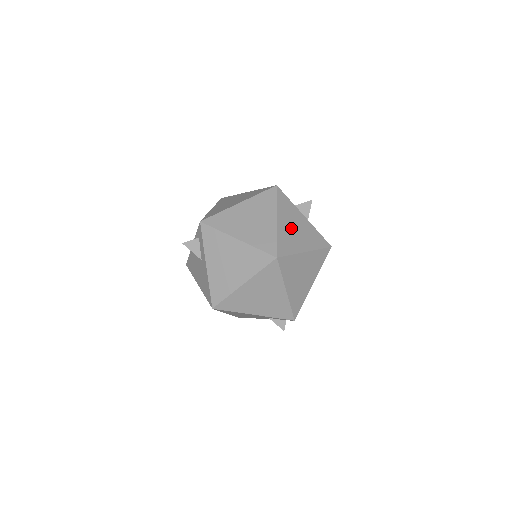
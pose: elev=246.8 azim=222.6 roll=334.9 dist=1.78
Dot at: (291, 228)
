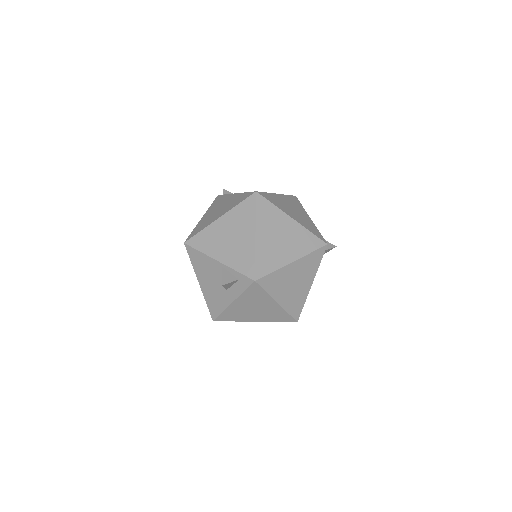
Dot at: occluded
